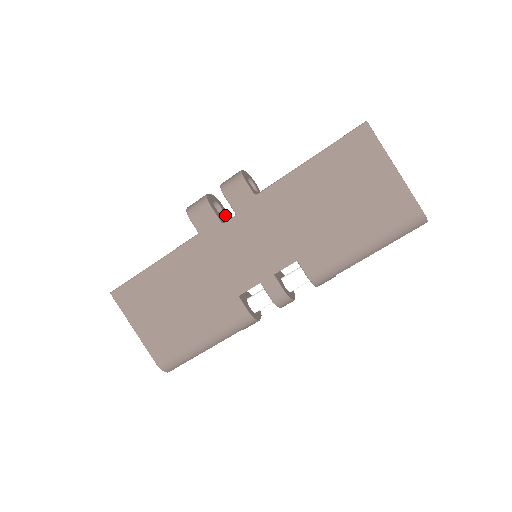
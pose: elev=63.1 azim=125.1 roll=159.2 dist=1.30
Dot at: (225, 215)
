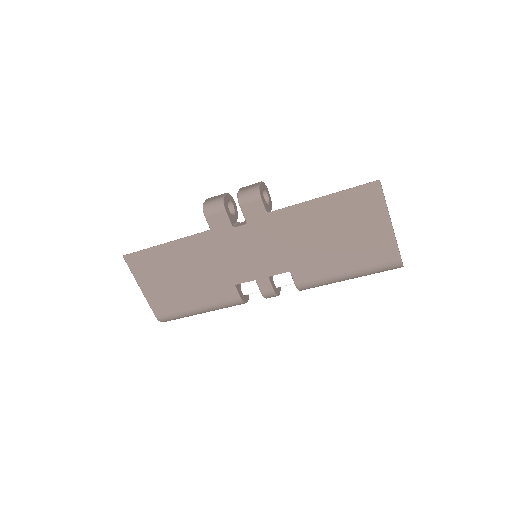
Dot at: (236, 213)
